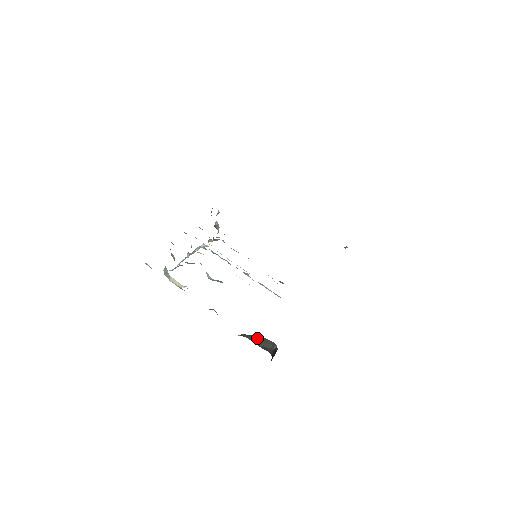
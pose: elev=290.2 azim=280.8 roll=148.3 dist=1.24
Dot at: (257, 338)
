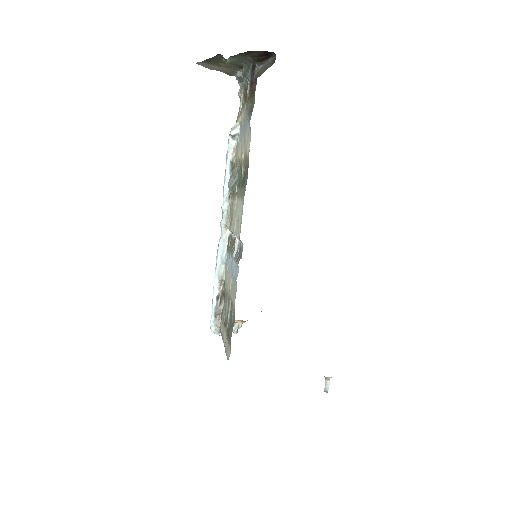
Dot at: occluded
